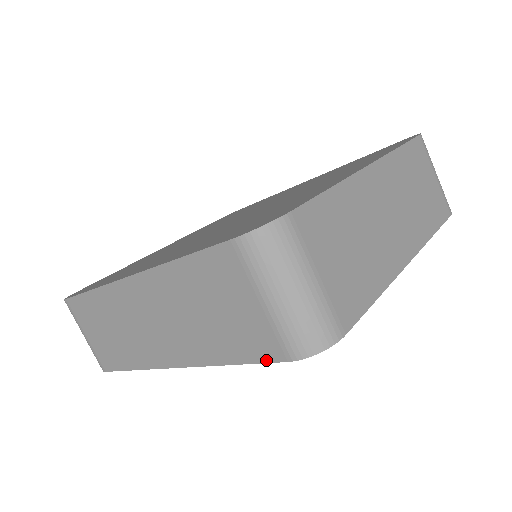
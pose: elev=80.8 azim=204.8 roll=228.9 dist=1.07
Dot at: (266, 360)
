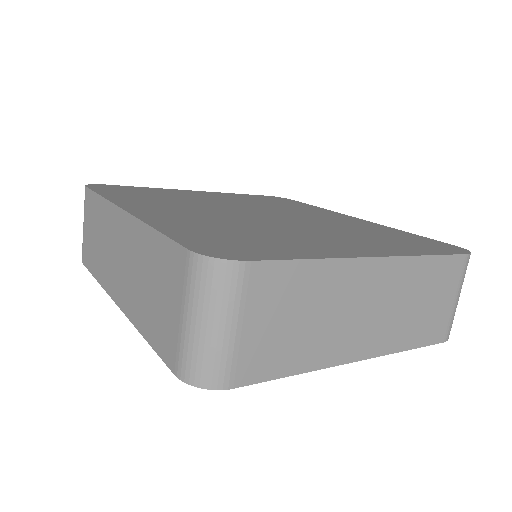
Dot at: (164, 359)
